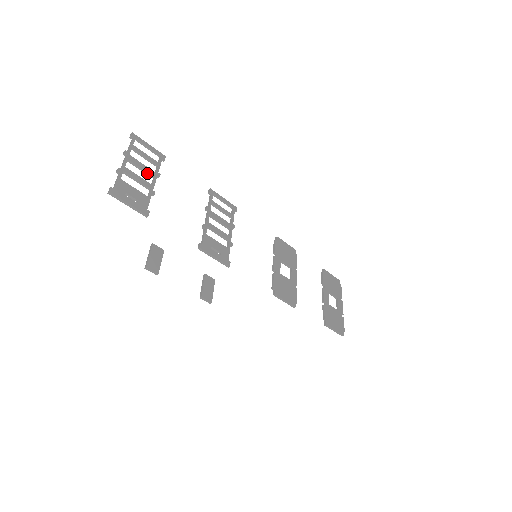
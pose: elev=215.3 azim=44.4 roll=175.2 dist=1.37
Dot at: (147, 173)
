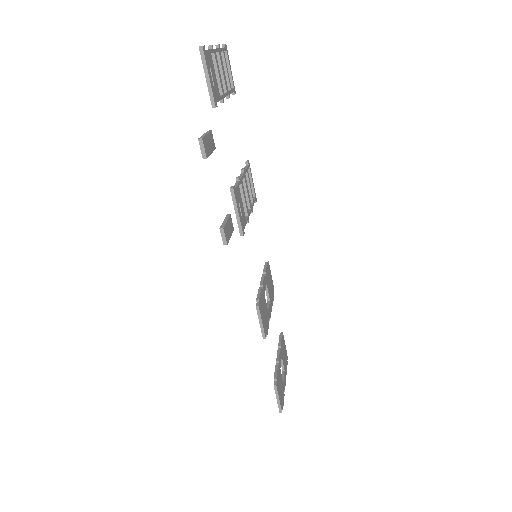
Dot at: (224, 82)
